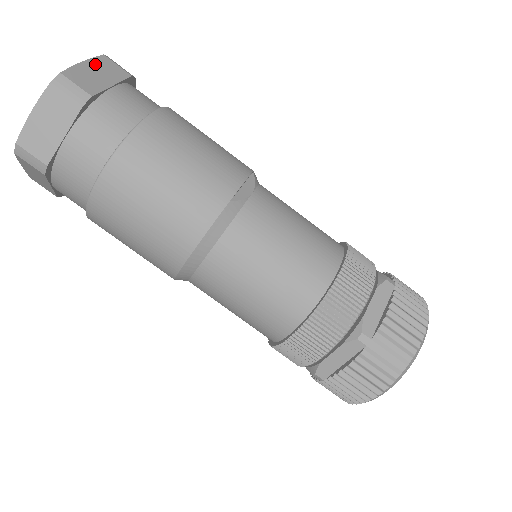
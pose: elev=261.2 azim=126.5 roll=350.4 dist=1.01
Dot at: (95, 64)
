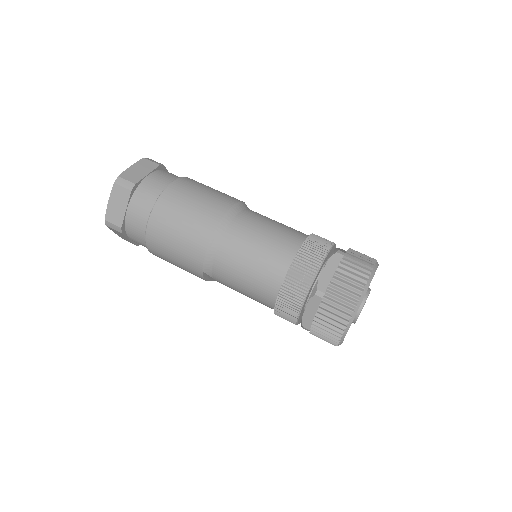
Dot at: occluded
